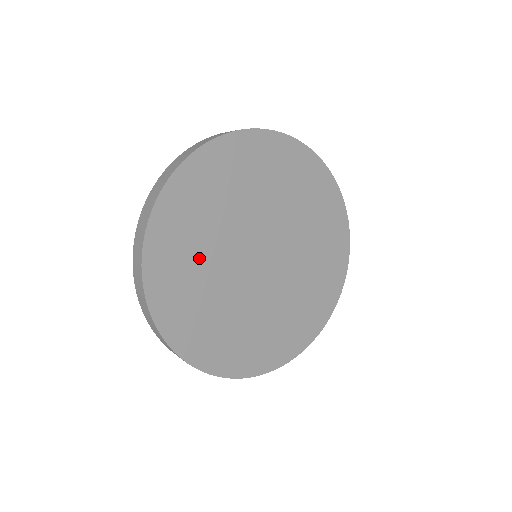
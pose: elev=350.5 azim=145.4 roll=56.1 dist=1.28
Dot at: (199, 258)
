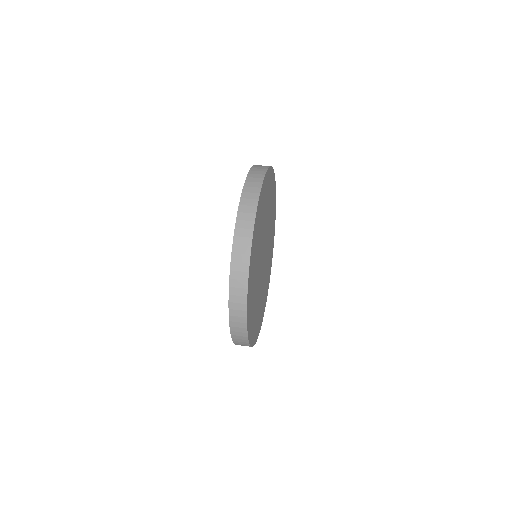
Dot at: (255, 275)
